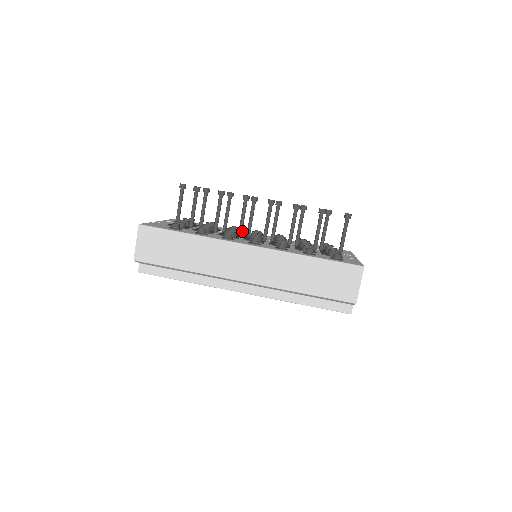
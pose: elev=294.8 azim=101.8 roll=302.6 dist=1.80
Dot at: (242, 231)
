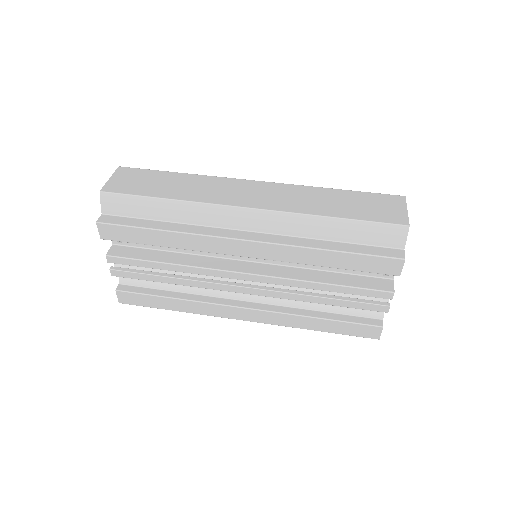
Dot at: occluded
